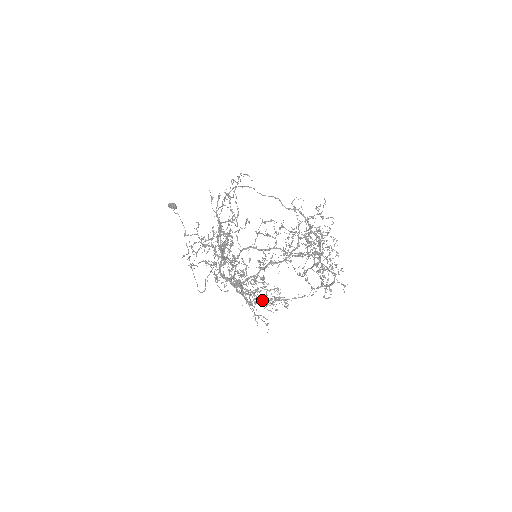
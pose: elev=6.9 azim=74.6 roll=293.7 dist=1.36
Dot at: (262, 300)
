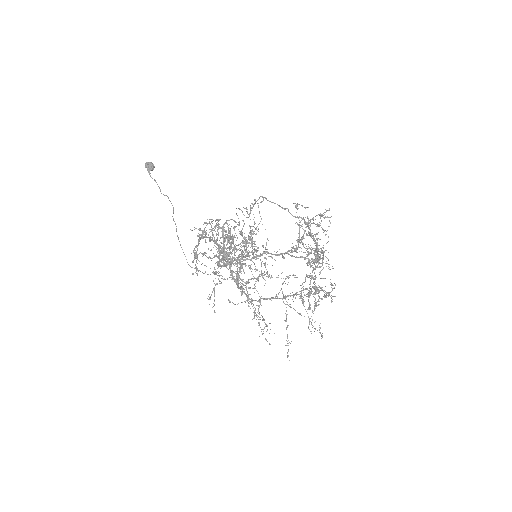
Dot at: occluded
